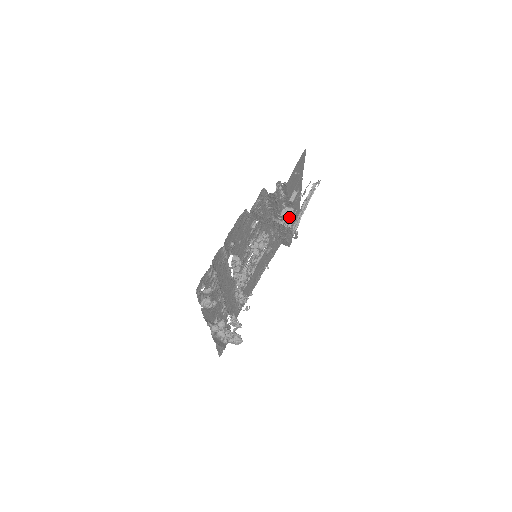
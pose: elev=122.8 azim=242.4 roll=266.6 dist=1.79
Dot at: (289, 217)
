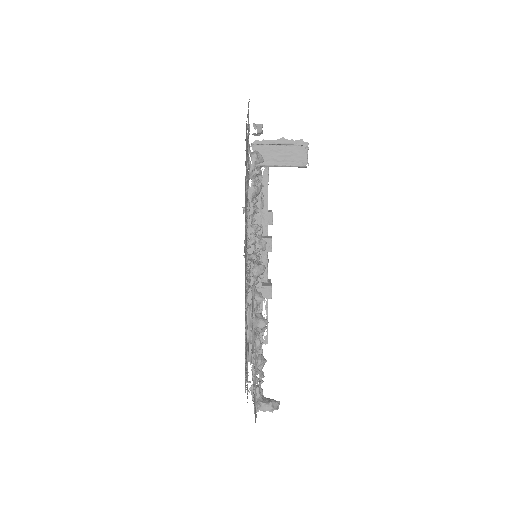
Dot at: (271, 238)
